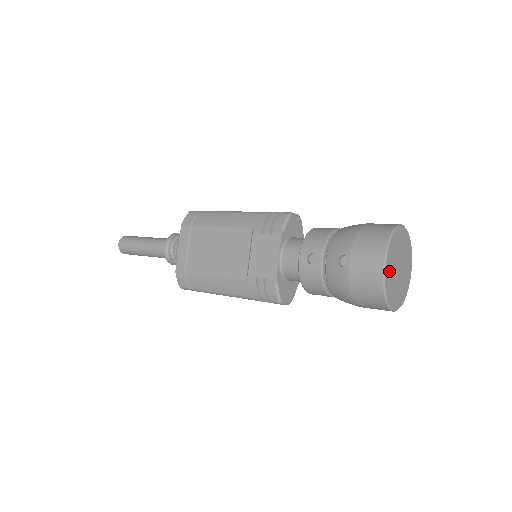
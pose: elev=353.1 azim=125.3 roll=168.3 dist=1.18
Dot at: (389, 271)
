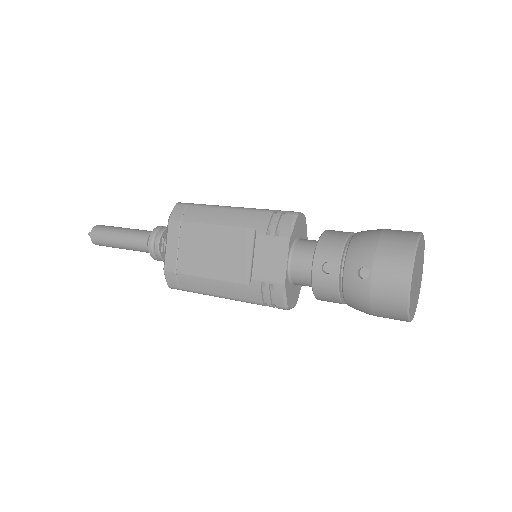
Dot at: (412, 285)
